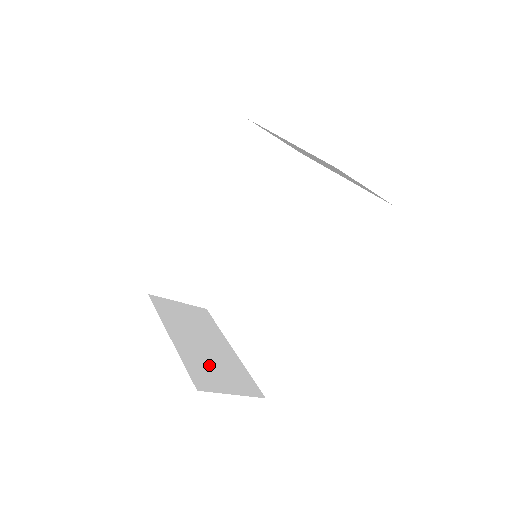
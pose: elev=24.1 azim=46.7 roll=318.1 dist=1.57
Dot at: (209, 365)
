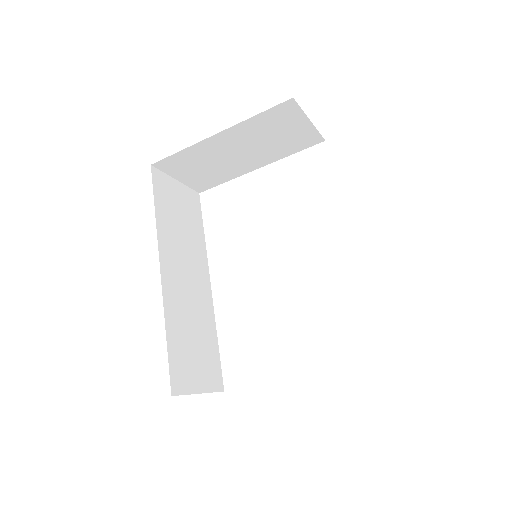
Dot at: occluded
